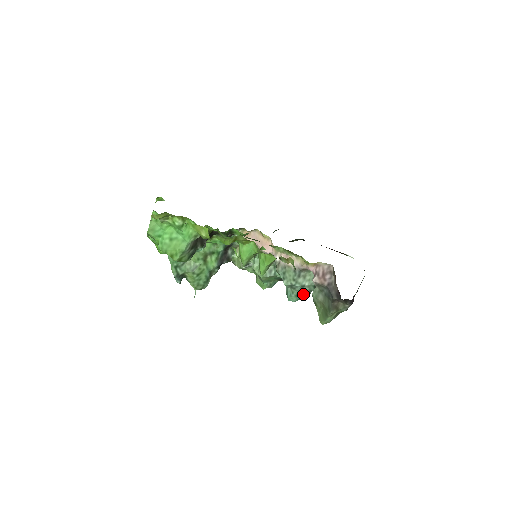
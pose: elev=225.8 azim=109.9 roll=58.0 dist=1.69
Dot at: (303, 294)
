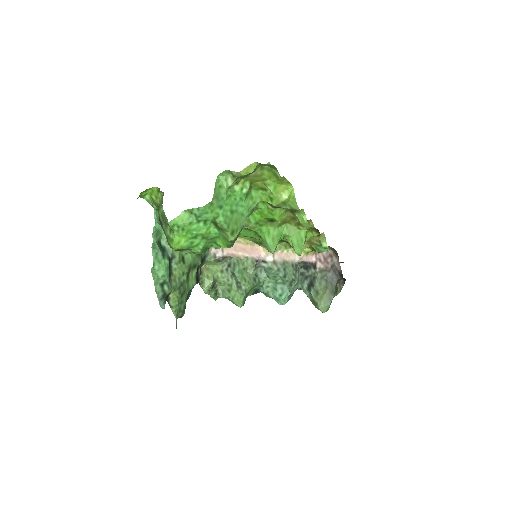
Dot at: (292, 294)
